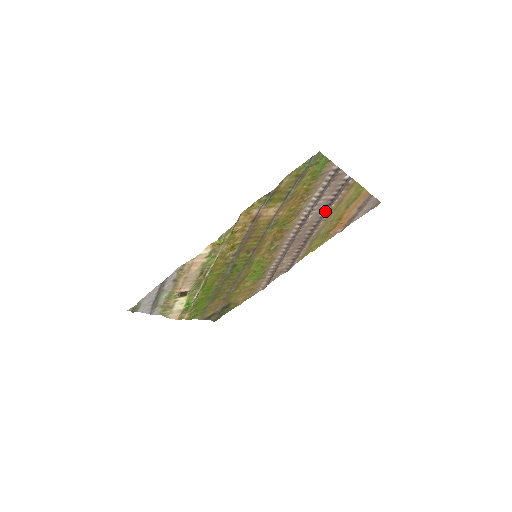
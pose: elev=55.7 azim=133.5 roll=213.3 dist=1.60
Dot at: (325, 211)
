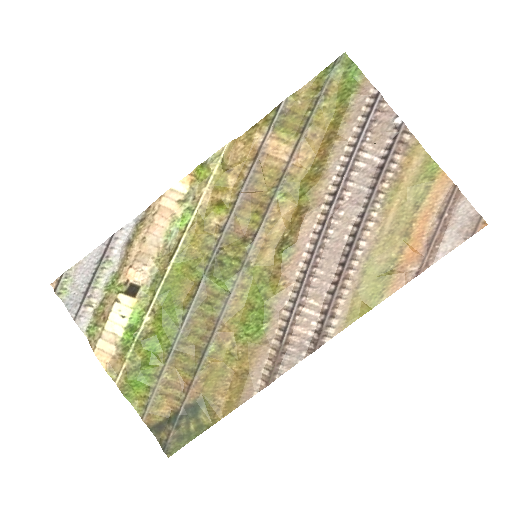
Dot at: (372, 191)
